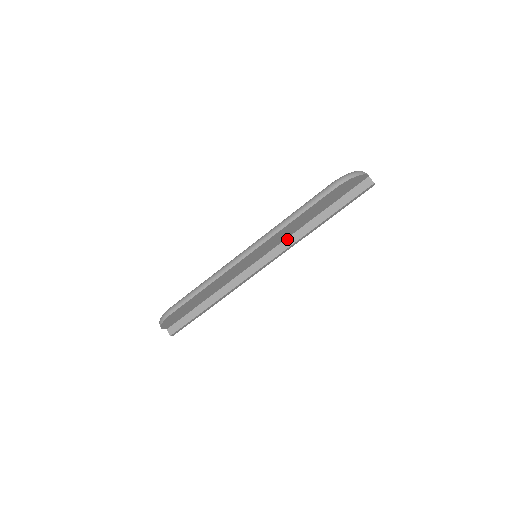
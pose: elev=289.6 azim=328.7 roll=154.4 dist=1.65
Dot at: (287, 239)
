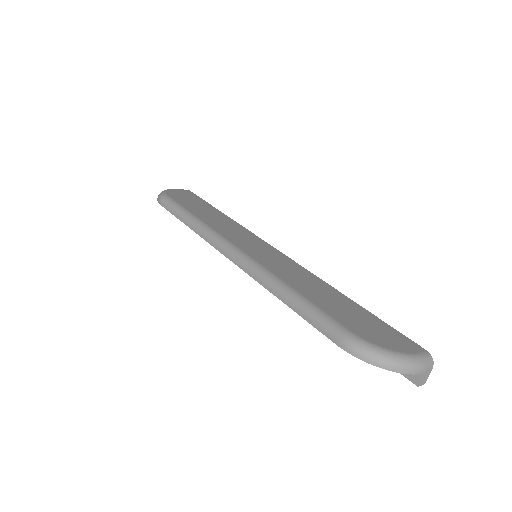
Dot at: occluded
